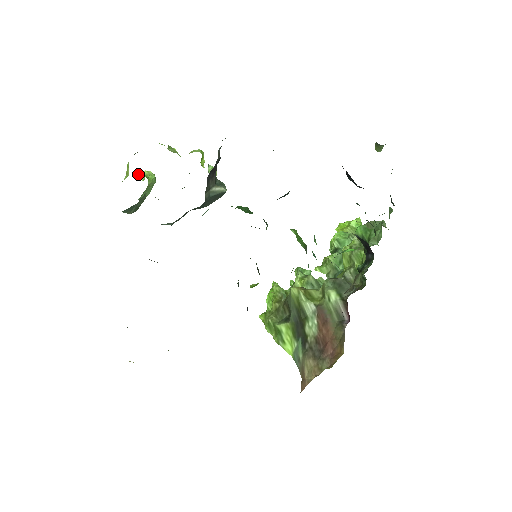
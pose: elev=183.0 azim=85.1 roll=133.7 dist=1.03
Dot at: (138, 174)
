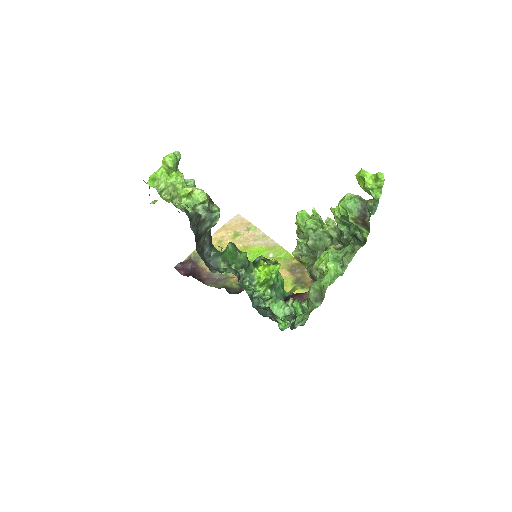
Dot at: (162, 165)
